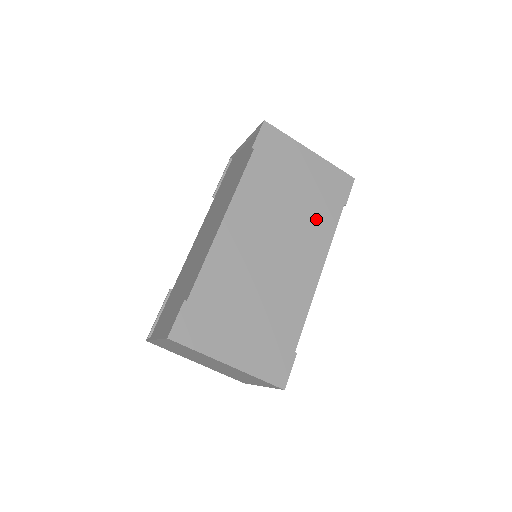
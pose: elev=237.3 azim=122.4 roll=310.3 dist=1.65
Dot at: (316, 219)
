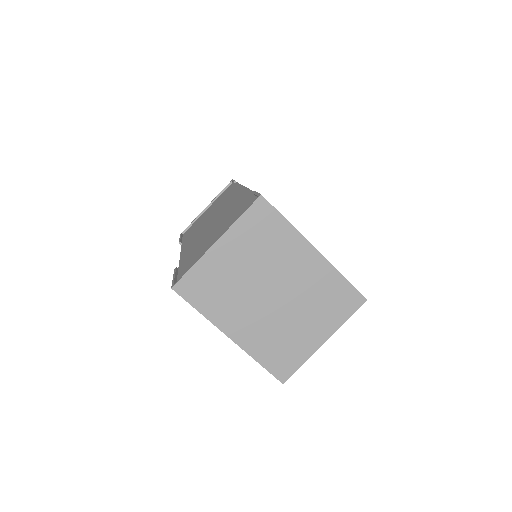
Dot at: occluded
